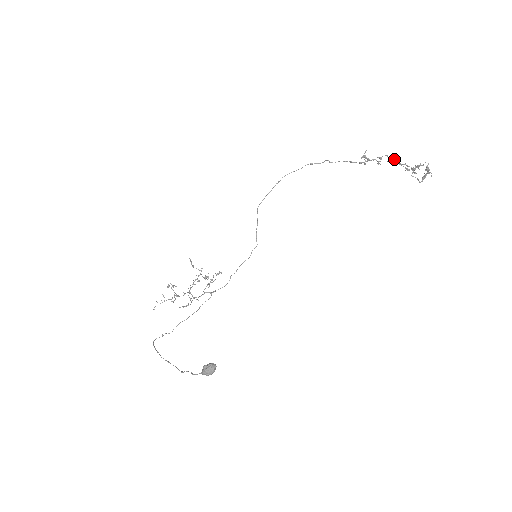
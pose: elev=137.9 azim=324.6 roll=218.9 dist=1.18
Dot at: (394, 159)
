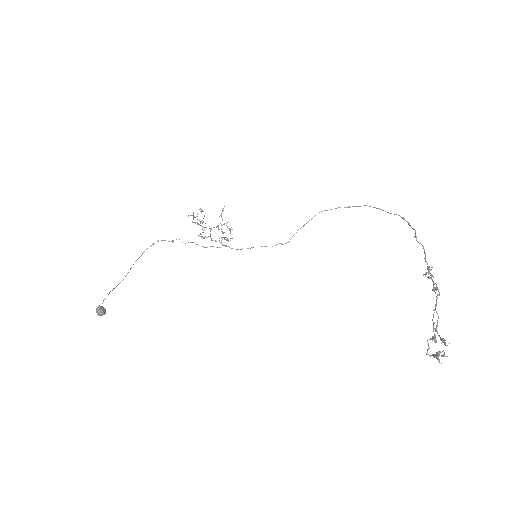
Dot at: (436, 306)
